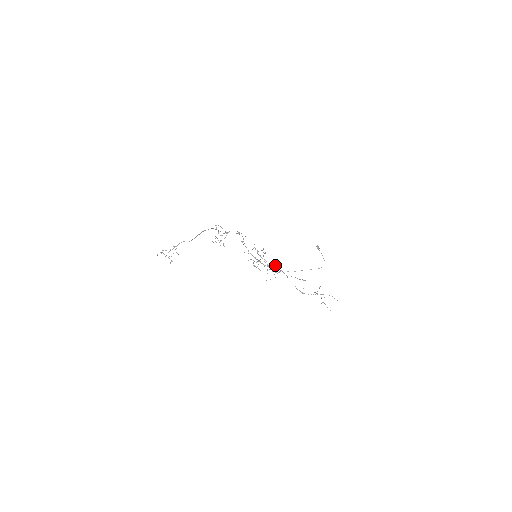
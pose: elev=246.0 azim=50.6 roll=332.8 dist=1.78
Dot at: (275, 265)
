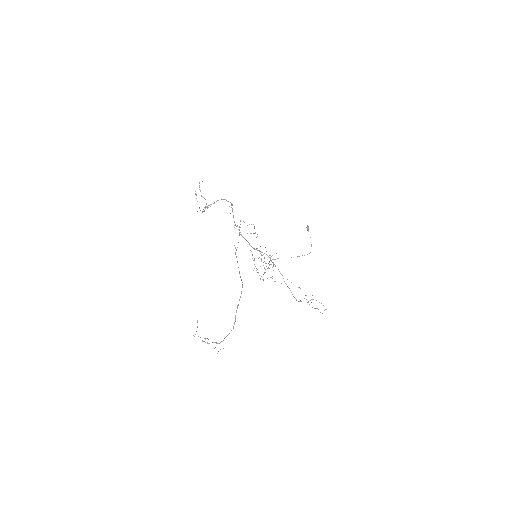
Dot at: occluded
